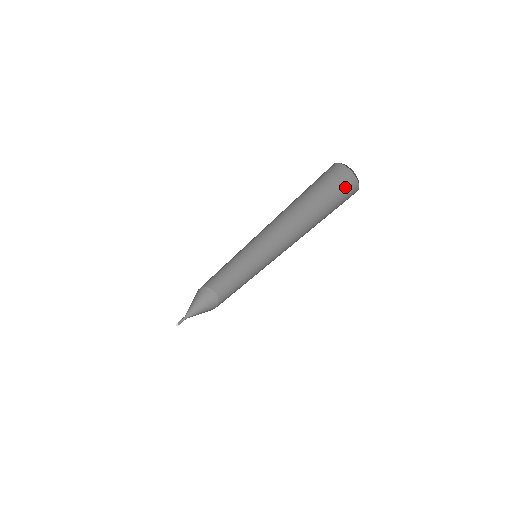
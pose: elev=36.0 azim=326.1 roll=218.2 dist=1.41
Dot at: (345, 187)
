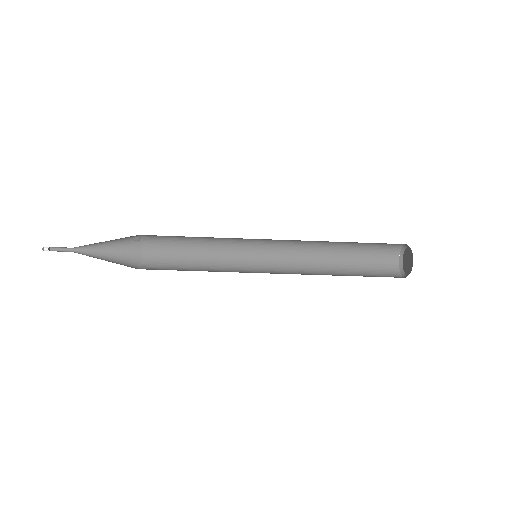
Dot at: (385, 259)
